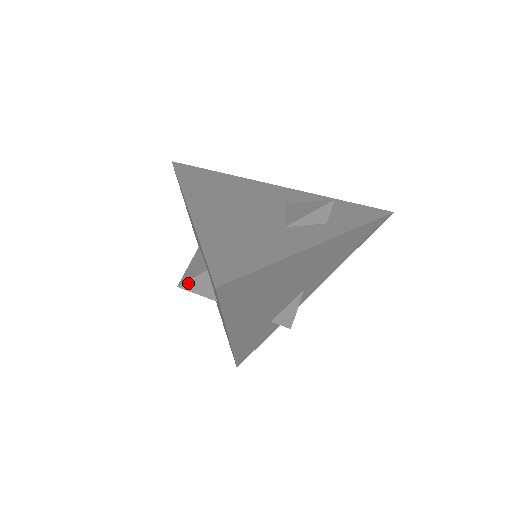
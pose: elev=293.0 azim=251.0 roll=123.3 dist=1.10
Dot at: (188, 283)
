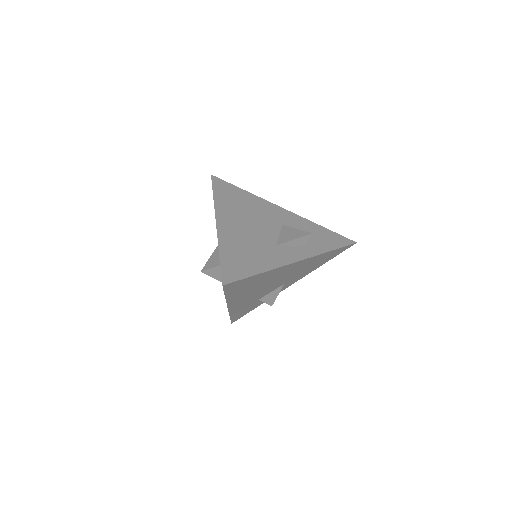
Dot at: (208, 270)
